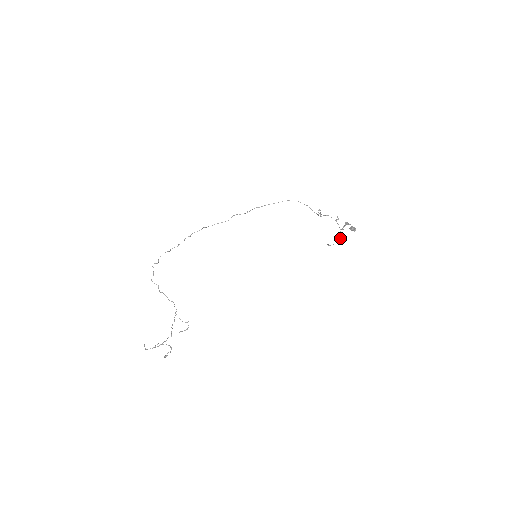
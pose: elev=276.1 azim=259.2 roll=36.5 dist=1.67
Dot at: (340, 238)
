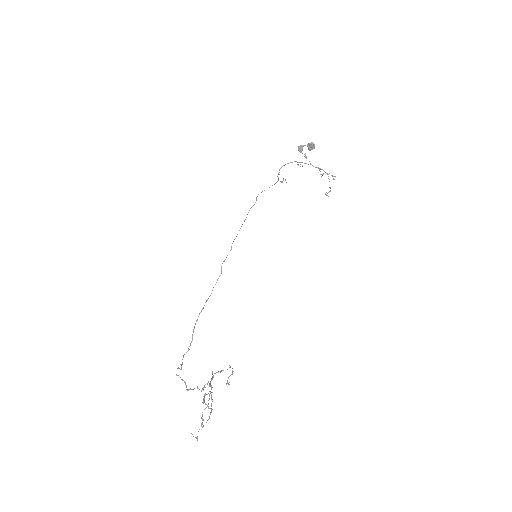
Dot at: occluded
